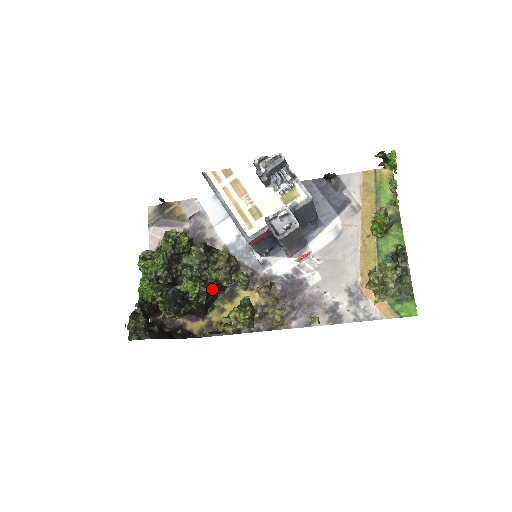
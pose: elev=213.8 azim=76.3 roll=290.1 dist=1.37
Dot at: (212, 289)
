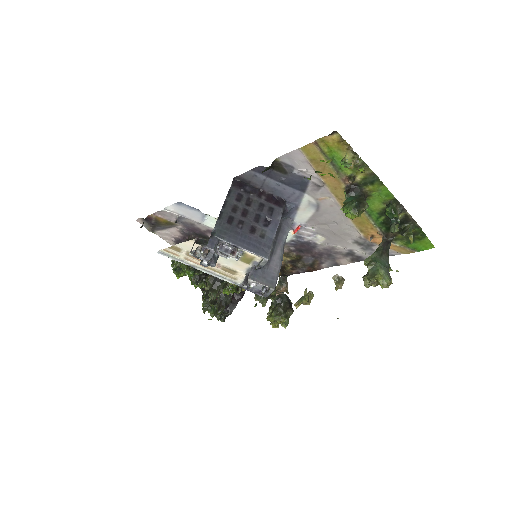
Dot at: occluded
